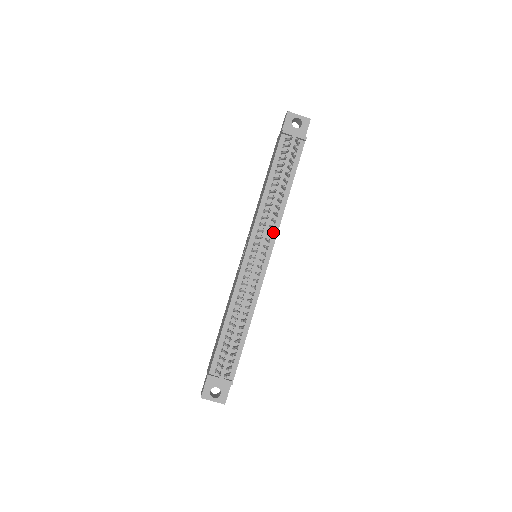
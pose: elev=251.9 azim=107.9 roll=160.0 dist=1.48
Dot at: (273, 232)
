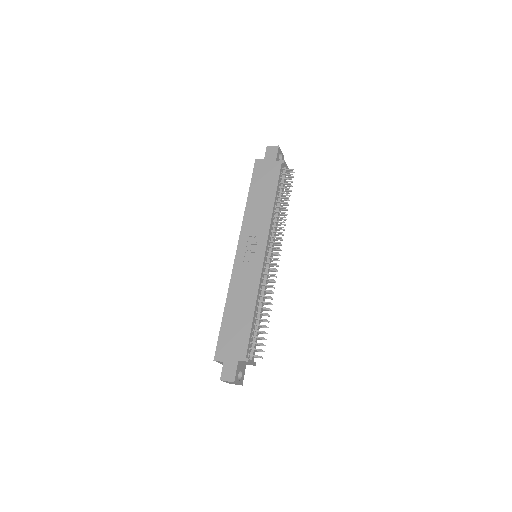
Dot at: occluded
